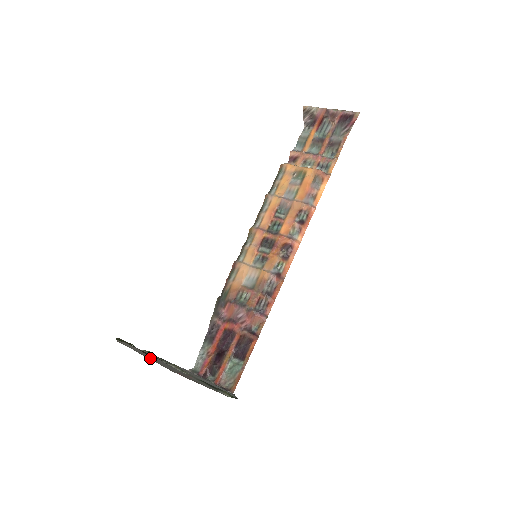
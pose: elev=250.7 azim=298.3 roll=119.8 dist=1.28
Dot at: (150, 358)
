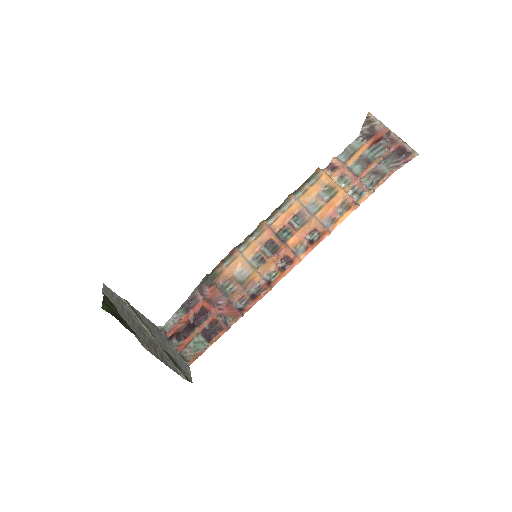
Dot at: (127, 321)
